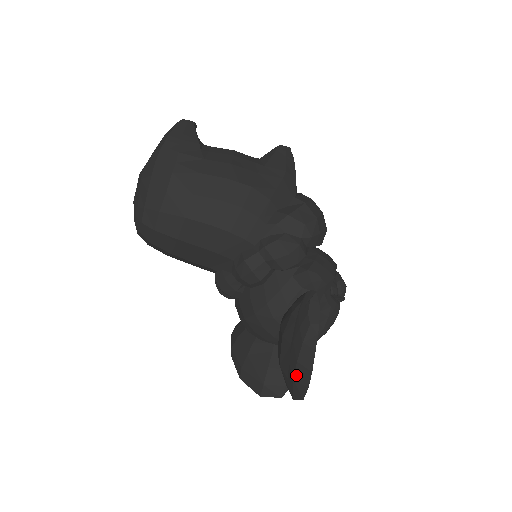
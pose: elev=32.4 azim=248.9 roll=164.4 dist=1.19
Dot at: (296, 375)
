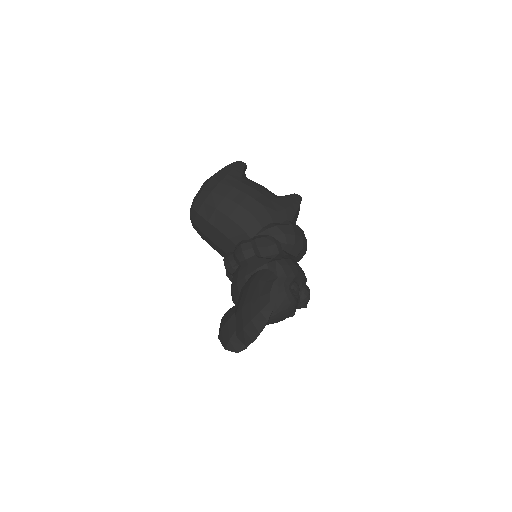
Dot at: (247, 327)
